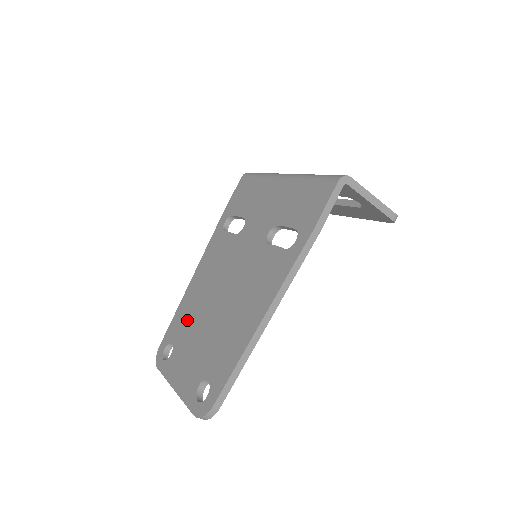
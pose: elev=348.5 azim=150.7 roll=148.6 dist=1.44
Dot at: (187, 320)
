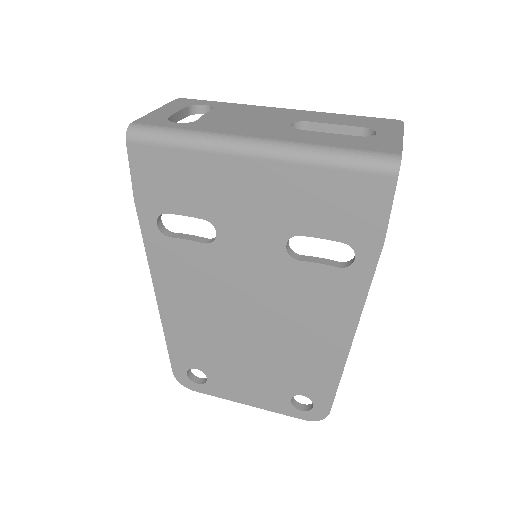
Dot at: (202, 347)
